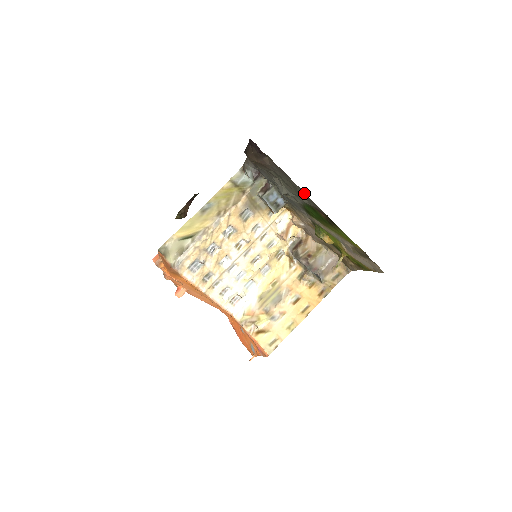
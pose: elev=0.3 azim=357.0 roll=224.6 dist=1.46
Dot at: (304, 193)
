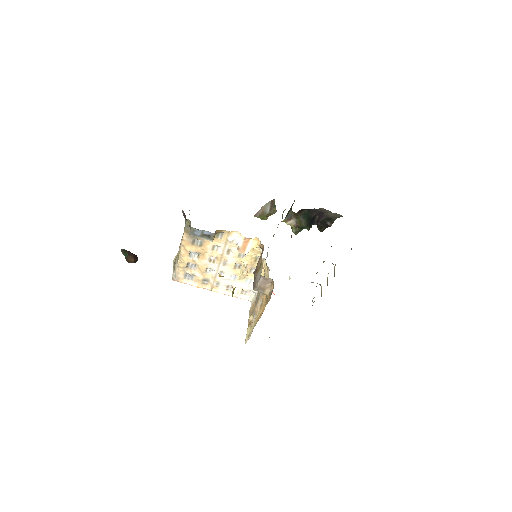
Dot at: occluded
